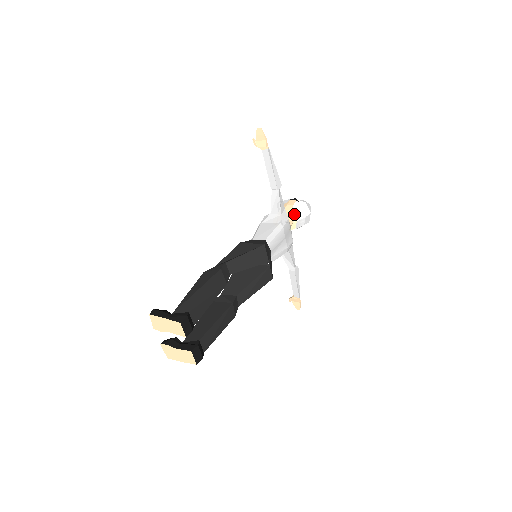
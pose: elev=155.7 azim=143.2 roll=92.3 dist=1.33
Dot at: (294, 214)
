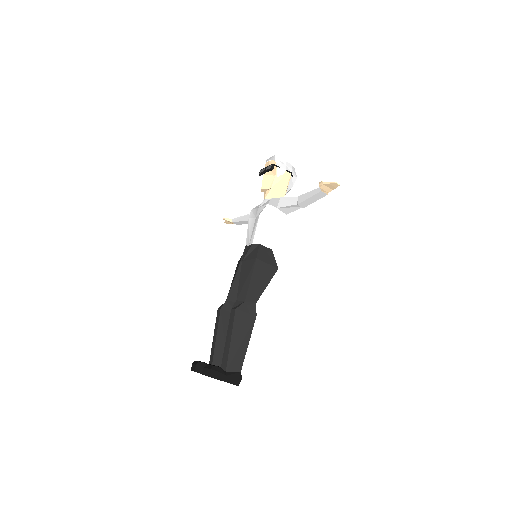
Dot at: (286, 193)
